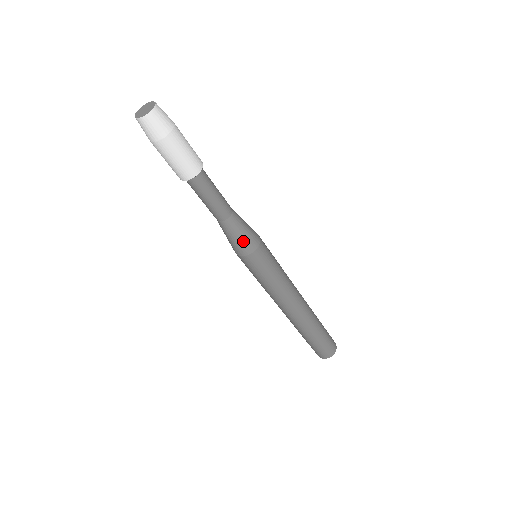
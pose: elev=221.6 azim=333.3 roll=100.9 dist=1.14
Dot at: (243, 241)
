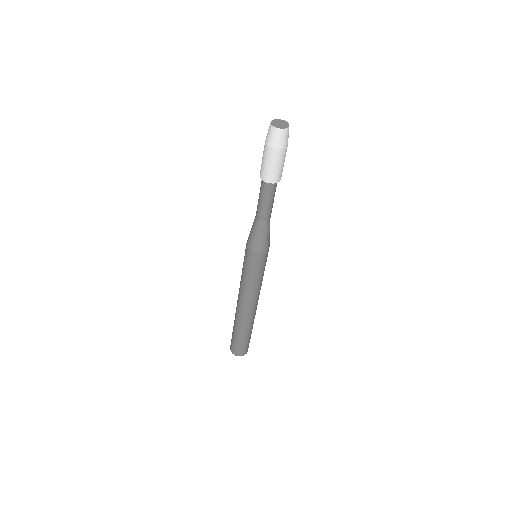
Dot at: (254, 240)
